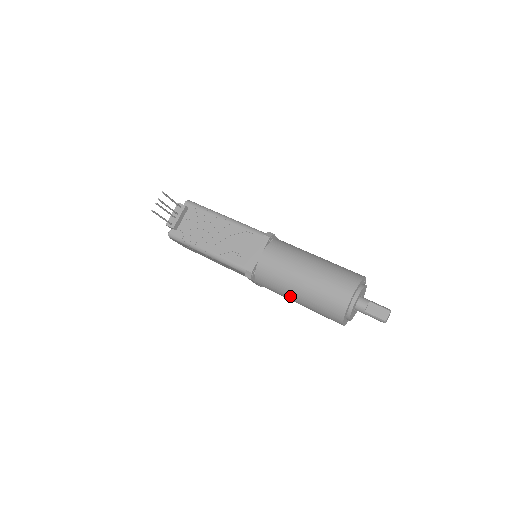
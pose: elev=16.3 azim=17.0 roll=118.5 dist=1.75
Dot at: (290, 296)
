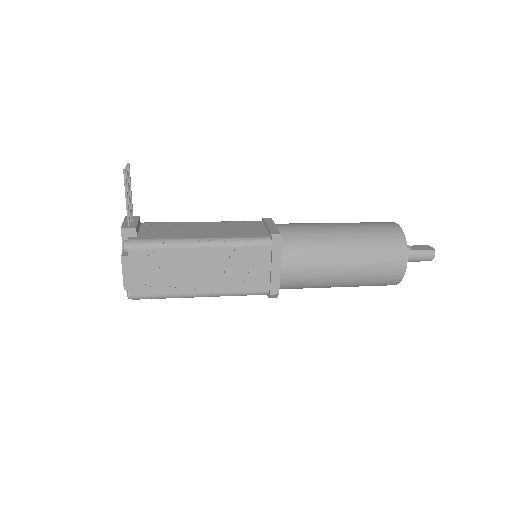
Dot at: (335, 254)
